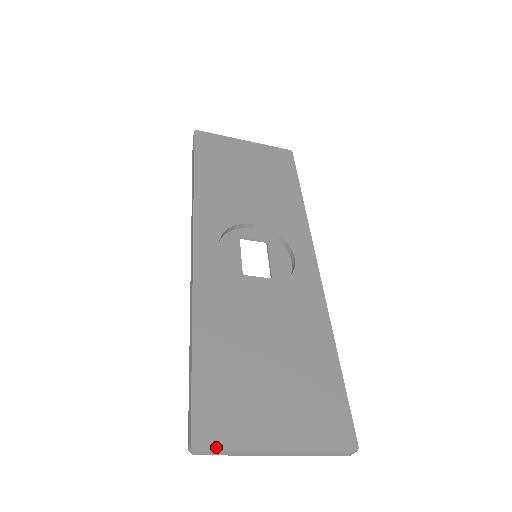
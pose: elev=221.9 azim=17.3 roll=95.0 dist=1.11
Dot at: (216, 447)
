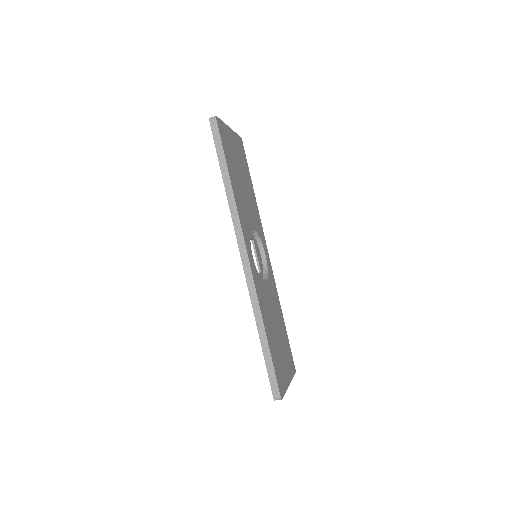
Dot at: (284, 394)
